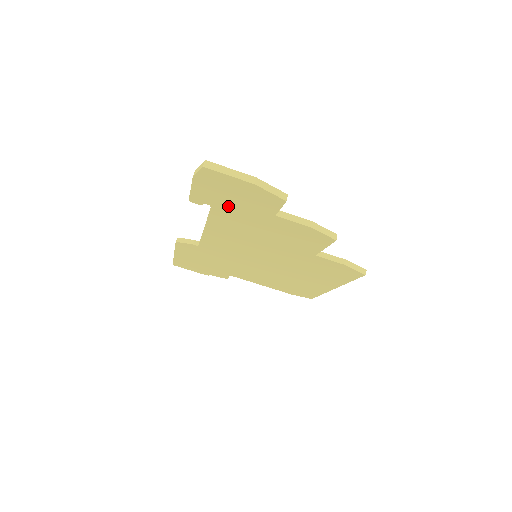
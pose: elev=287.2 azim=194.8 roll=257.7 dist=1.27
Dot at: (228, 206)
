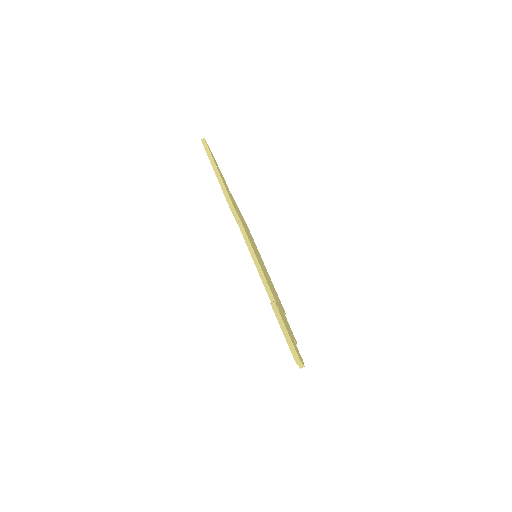
Dot at: occluded
